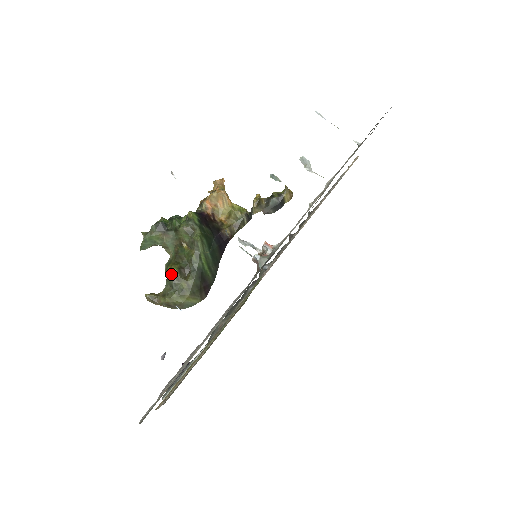
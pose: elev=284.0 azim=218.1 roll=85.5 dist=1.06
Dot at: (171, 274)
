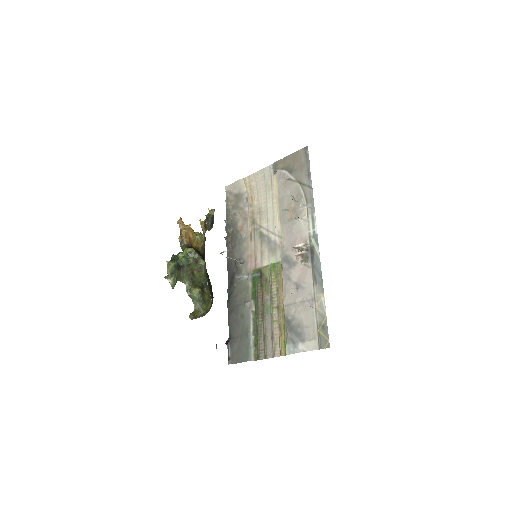
Dot at: (198, 294)
